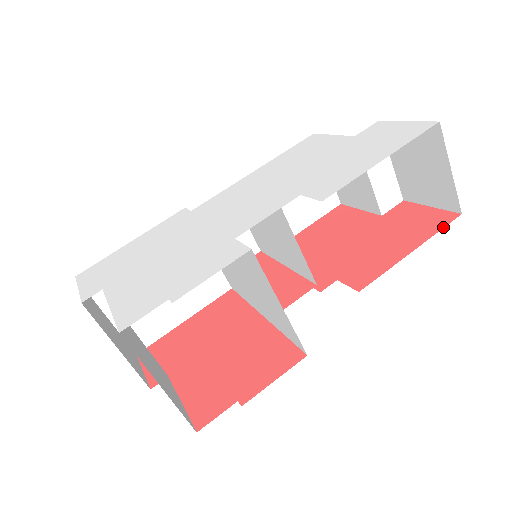
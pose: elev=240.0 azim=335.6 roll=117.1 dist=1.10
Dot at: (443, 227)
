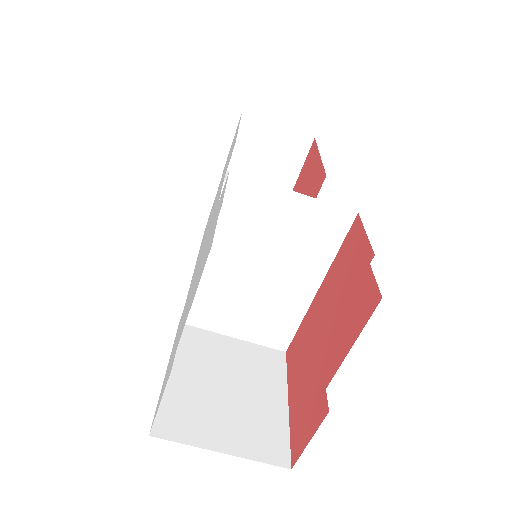
Dot at: (316, 144)
